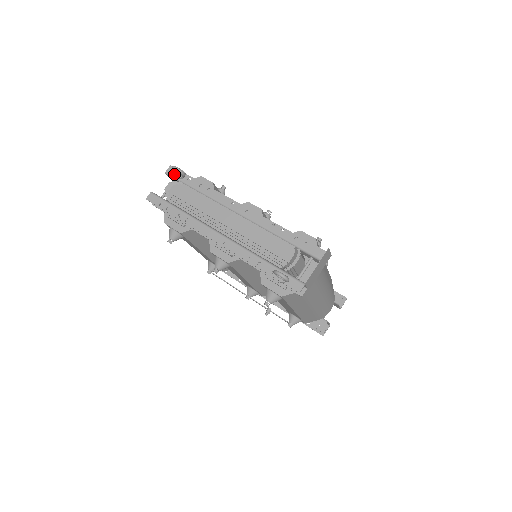
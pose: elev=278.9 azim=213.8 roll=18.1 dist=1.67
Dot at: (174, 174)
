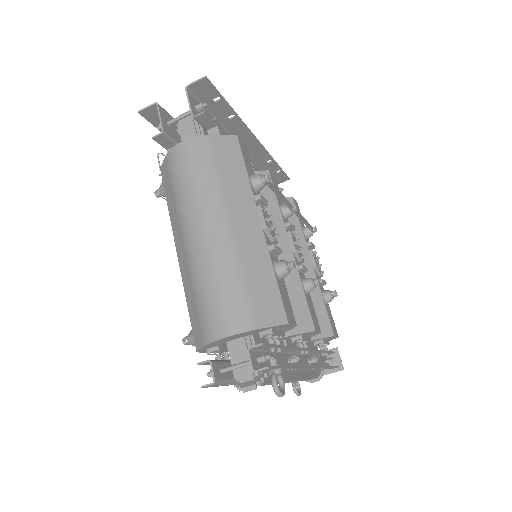
Dot at: occluded
